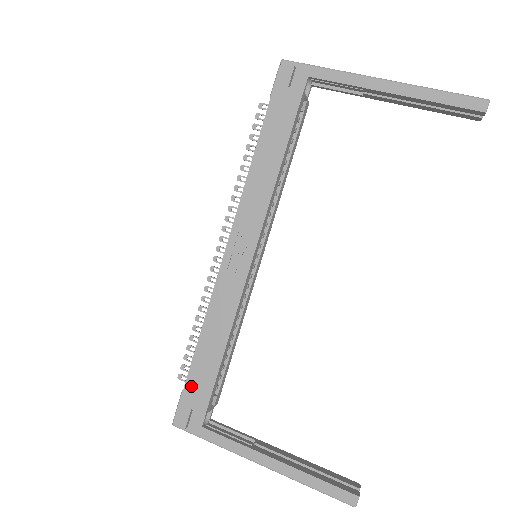
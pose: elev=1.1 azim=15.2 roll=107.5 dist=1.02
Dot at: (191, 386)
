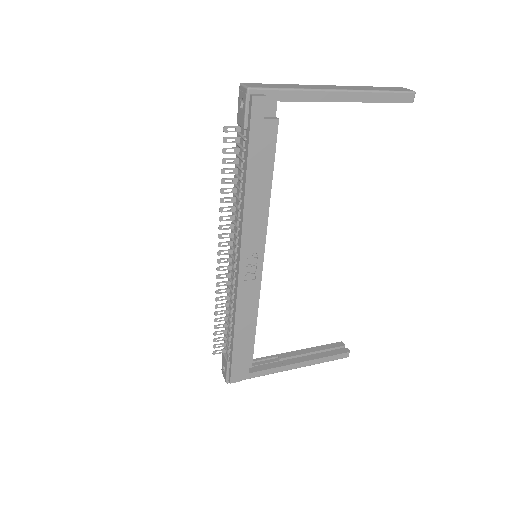
Dot at: (237, 359)
